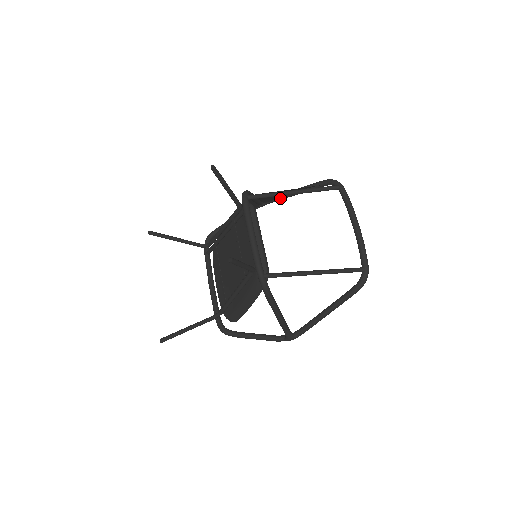
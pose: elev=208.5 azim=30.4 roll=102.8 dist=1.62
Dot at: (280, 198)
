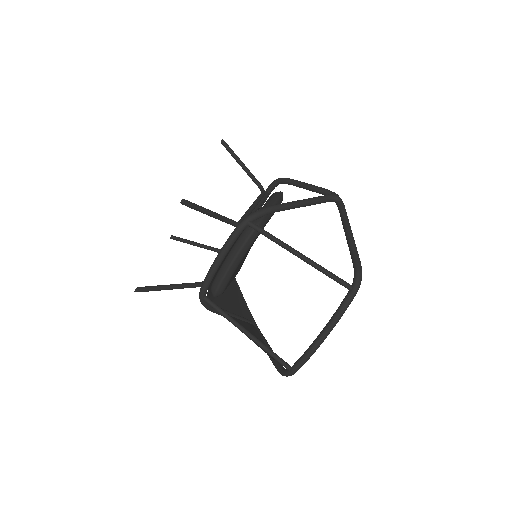
Dot at: (341, 218)
